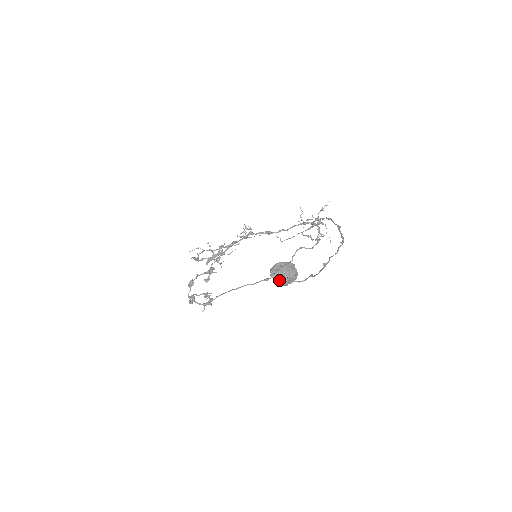
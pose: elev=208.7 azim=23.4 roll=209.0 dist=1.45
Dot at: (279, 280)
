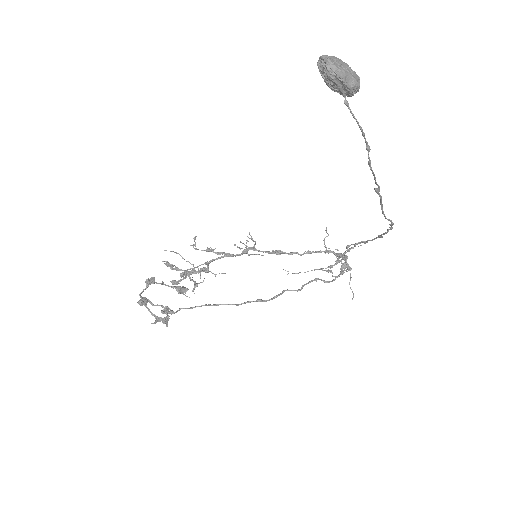
Dot at: (333, 61)
